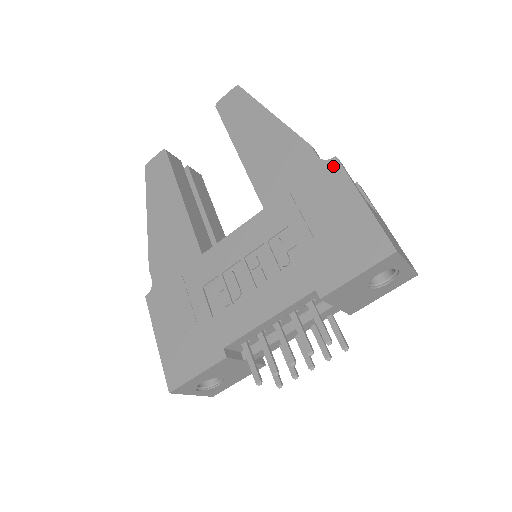
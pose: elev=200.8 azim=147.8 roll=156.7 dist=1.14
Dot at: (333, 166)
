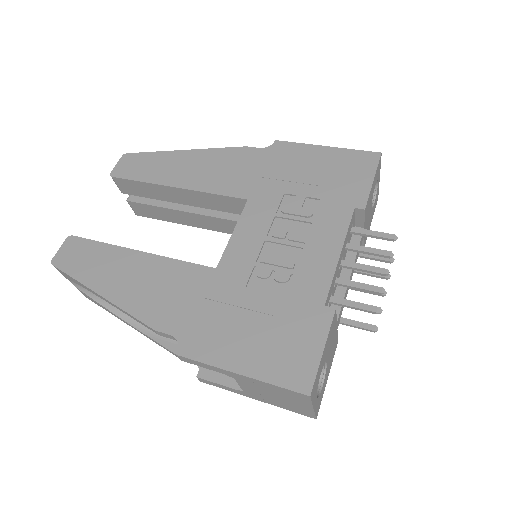
Dot at: (280, 145)
